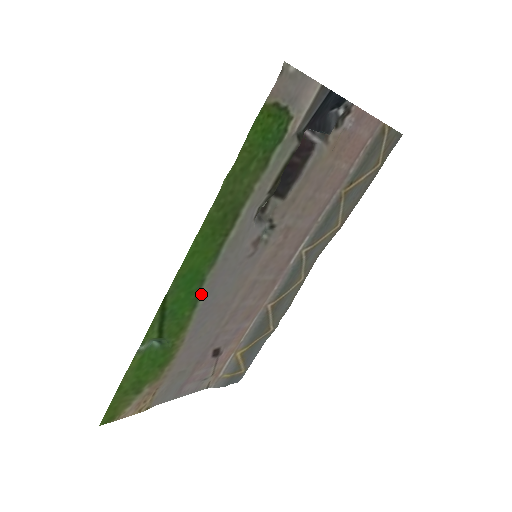
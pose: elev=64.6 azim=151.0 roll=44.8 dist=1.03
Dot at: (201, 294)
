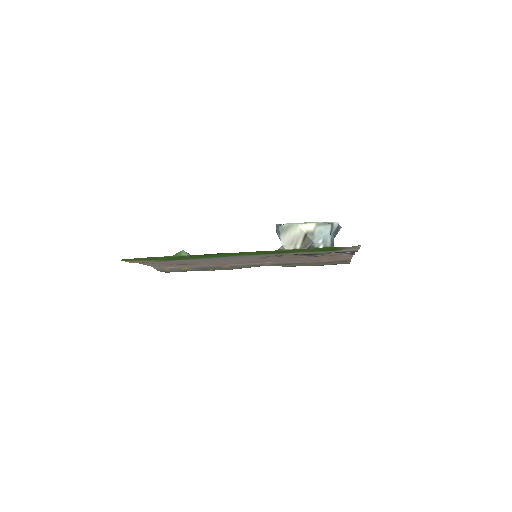
Dot at: (227, 256)
